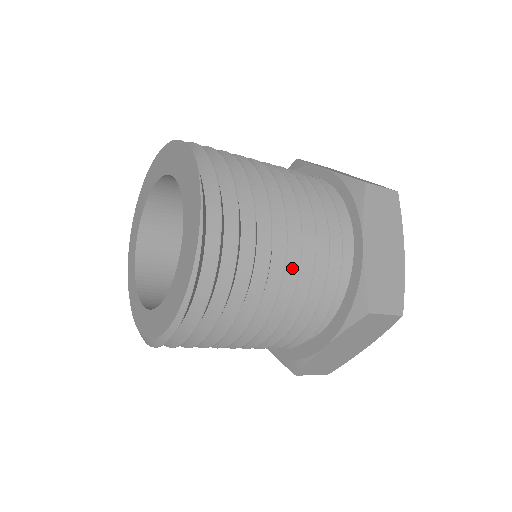
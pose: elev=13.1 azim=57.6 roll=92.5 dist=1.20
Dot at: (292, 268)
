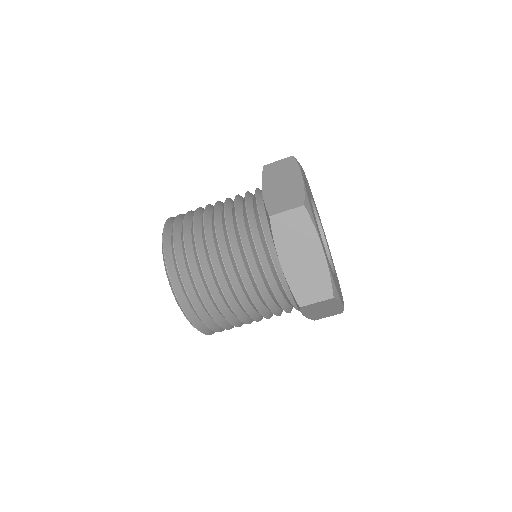
Dot at: occluded
